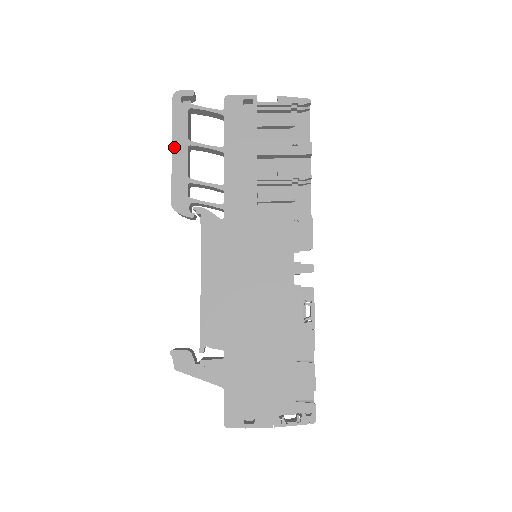
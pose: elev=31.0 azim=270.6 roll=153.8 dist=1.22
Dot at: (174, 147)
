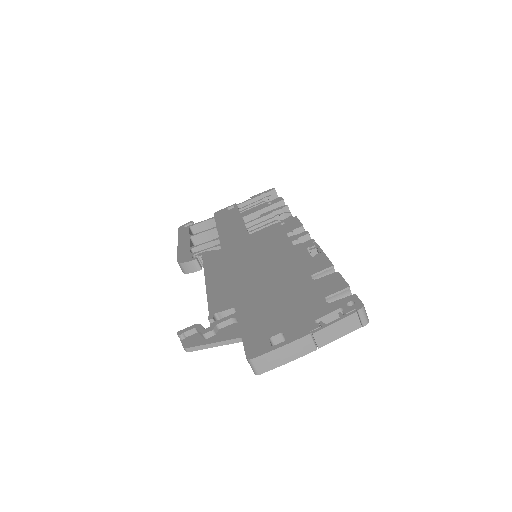
Dot at: (179, 242)
